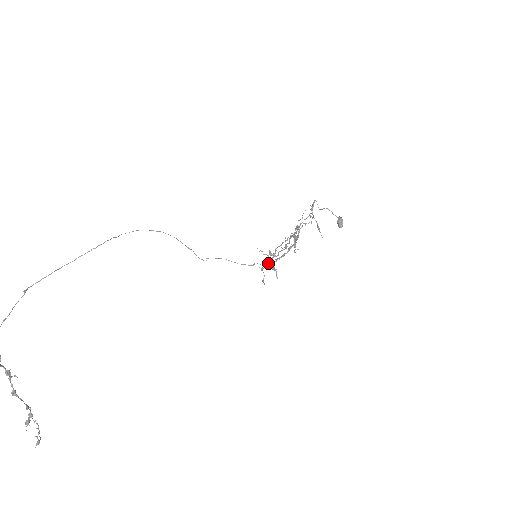
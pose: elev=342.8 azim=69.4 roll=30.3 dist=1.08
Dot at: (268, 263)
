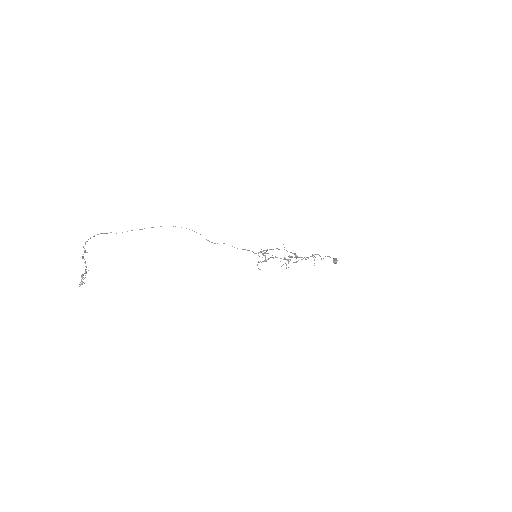
Dot at: (264, 260)
